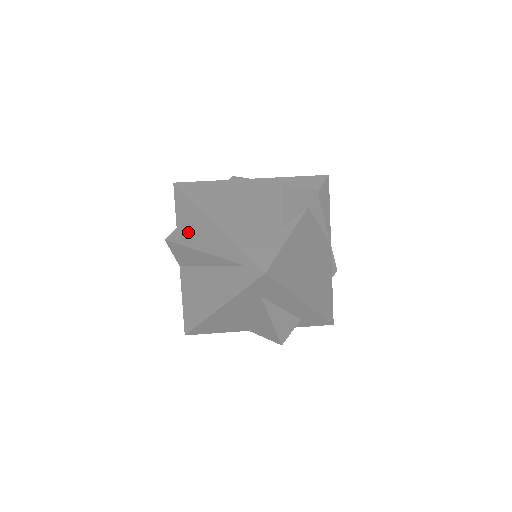
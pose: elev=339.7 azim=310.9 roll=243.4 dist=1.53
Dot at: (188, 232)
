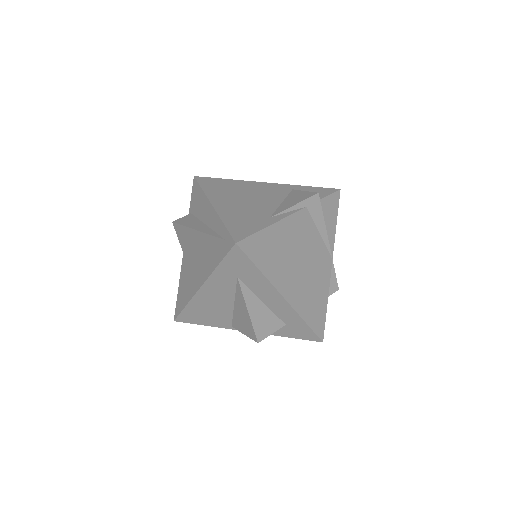
Dot at: (193, 217)
